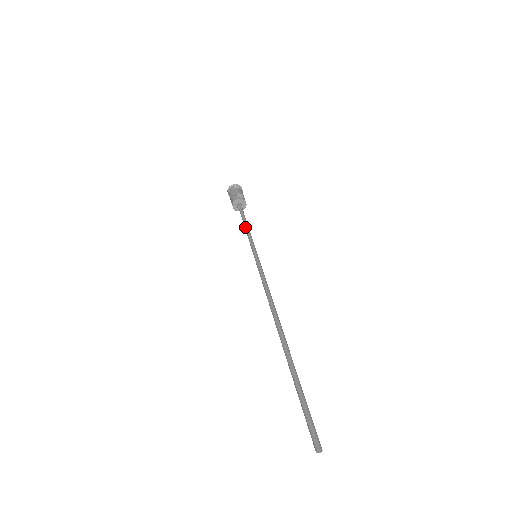
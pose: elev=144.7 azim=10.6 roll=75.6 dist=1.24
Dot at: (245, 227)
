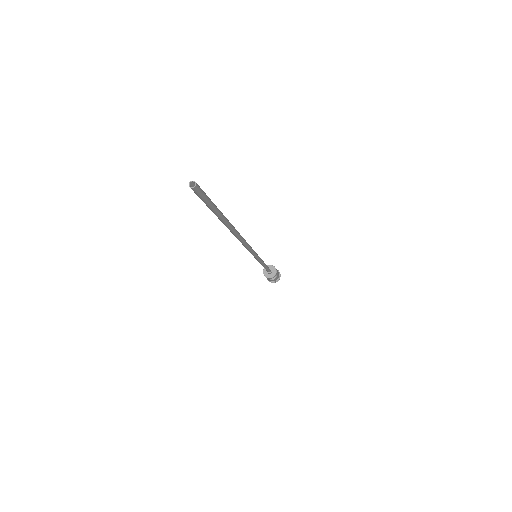
Dot at: occluded
